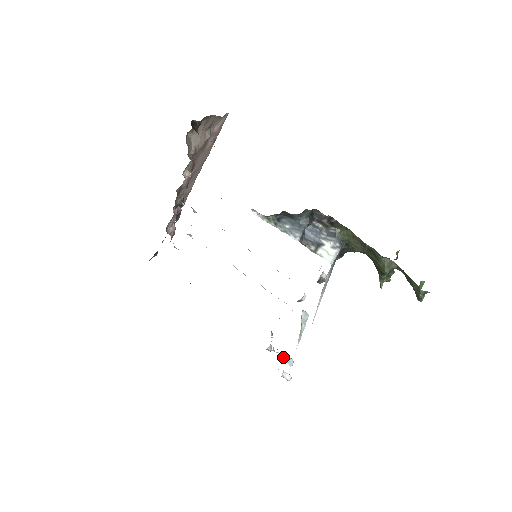
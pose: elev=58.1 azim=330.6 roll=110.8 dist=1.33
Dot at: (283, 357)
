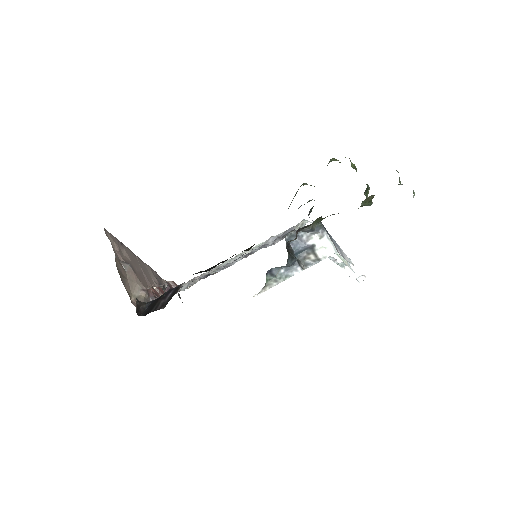
Dot at: (342, 267)
